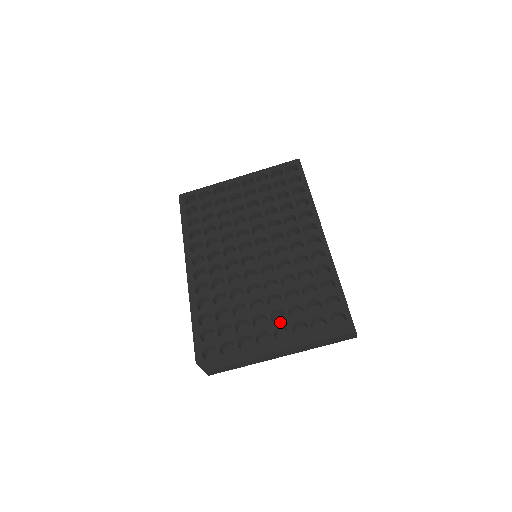
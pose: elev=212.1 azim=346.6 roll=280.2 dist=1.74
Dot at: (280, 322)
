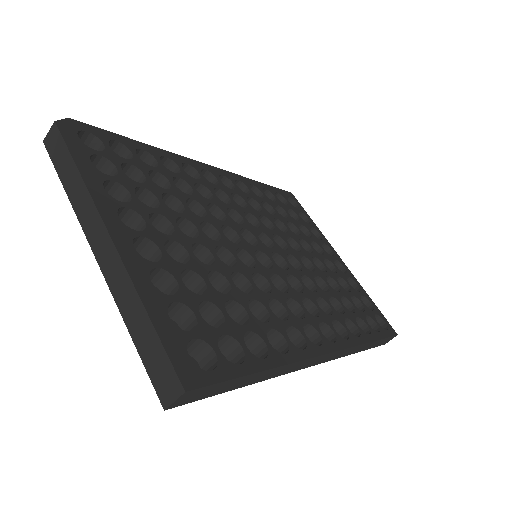
Dot at: occluded
